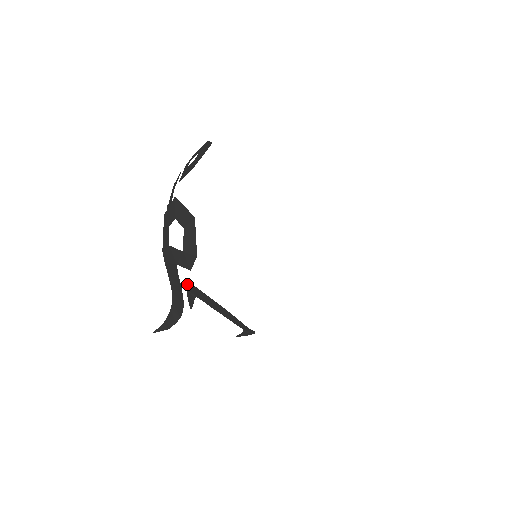
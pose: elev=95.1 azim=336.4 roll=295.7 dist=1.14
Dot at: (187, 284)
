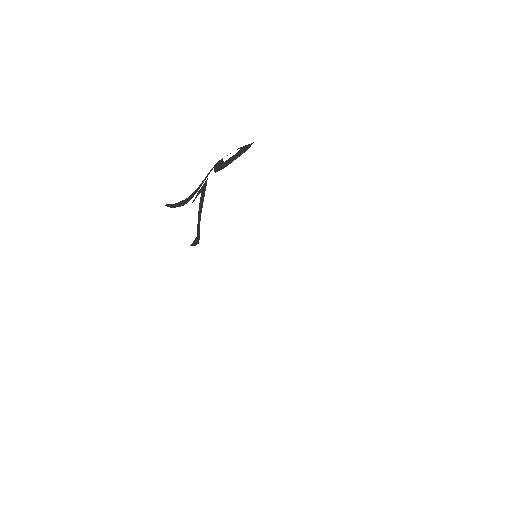
Dot at: (206, 181)
